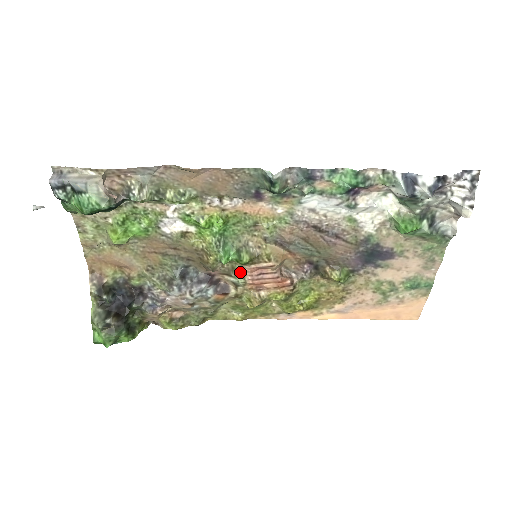
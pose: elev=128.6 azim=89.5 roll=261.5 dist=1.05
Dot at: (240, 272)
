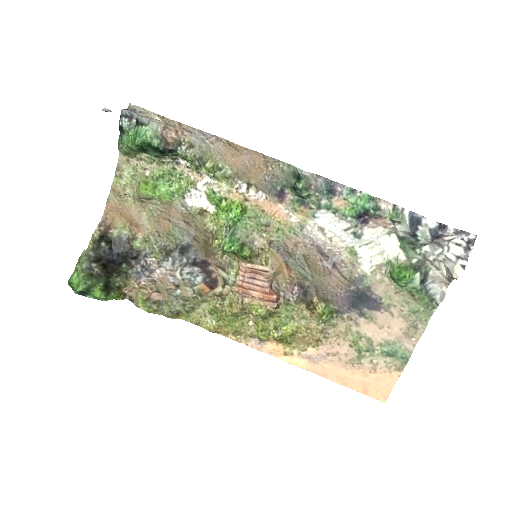
Dot at: (235, 270)
